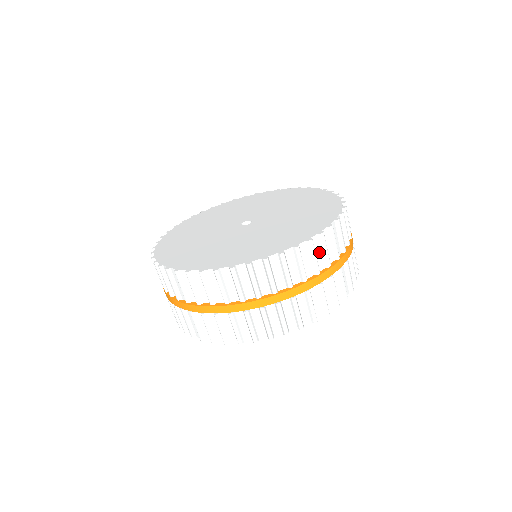
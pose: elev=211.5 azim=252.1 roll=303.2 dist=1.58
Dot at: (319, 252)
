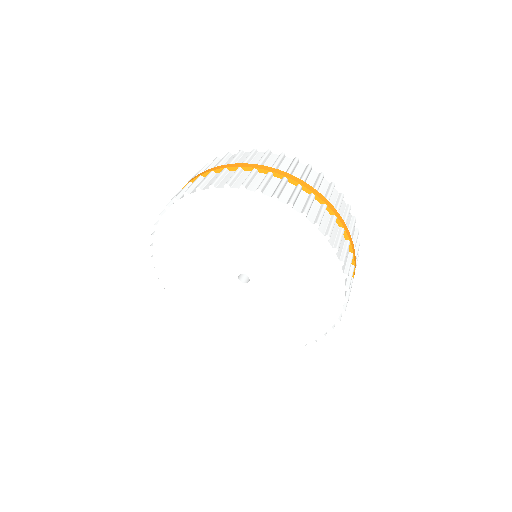
Dot at: occluded
